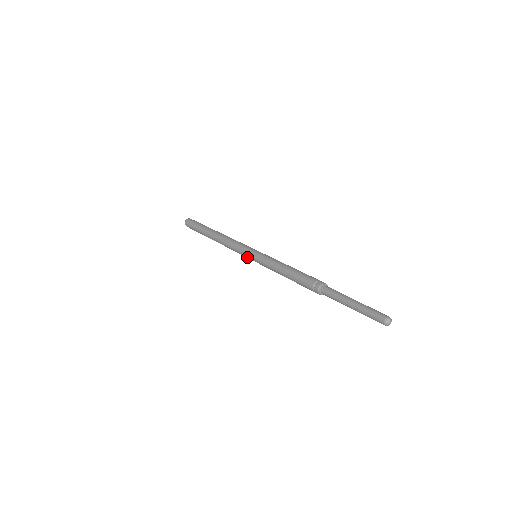
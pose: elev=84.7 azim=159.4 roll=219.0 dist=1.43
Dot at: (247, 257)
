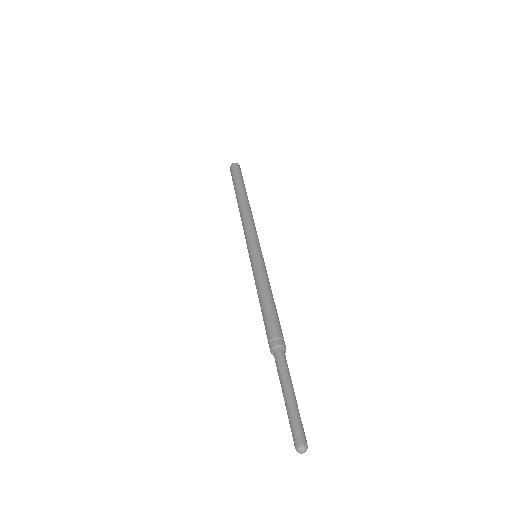
Dot at: (248, 251)
